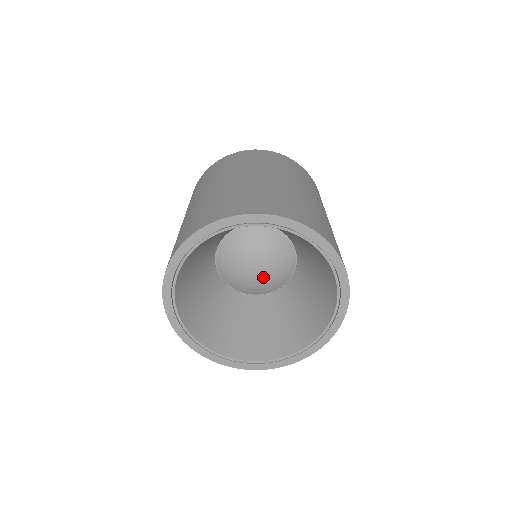
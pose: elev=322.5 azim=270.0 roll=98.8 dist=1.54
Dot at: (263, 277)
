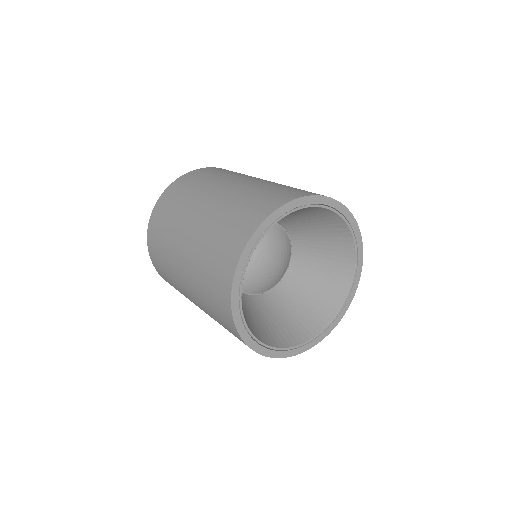
Dot at: (278, 265)
